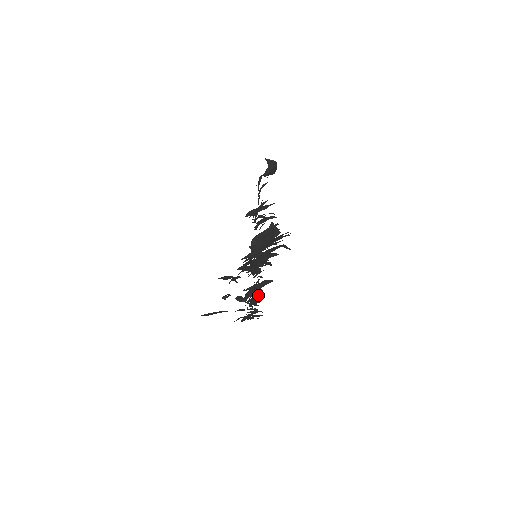
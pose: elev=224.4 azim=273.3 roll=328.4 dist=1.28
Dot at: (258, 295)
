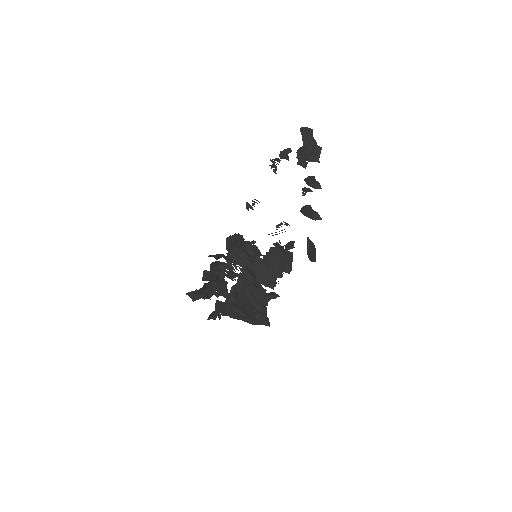
Dot at: occluded
